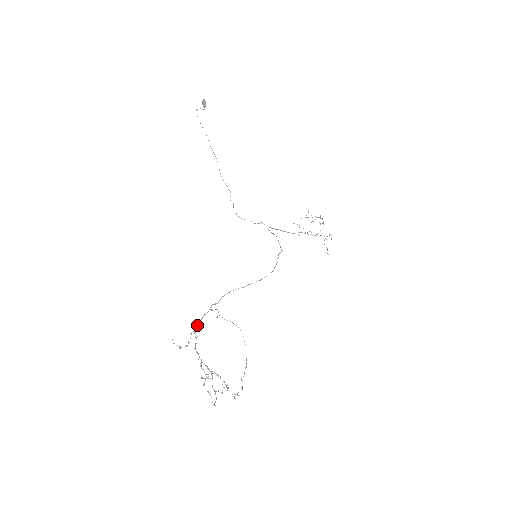
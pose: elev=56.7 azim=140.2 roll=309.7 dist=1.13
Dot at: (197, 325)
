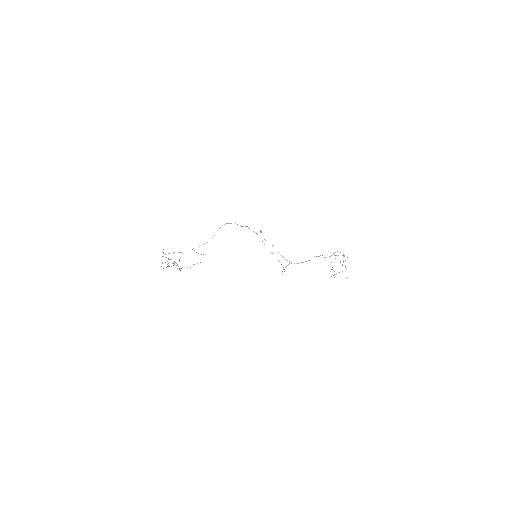
Dot at: occluded
